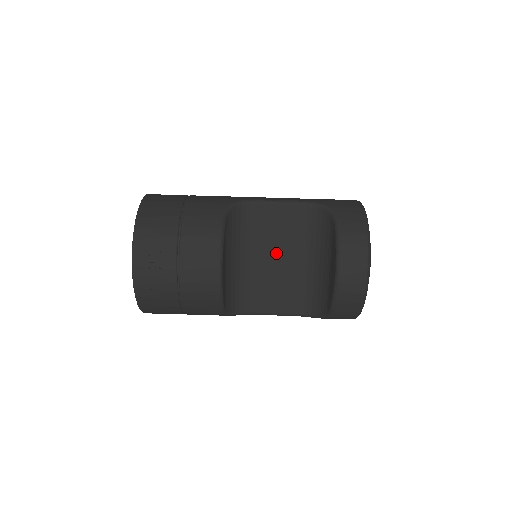
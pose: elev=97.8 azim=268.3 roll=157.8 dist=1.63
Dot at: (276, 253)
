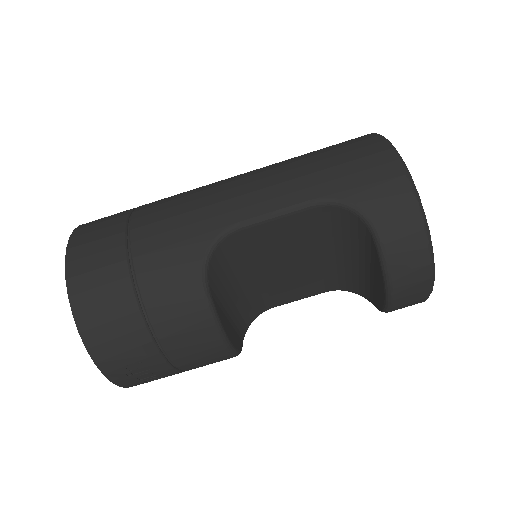
Dot at: (287, 261)
